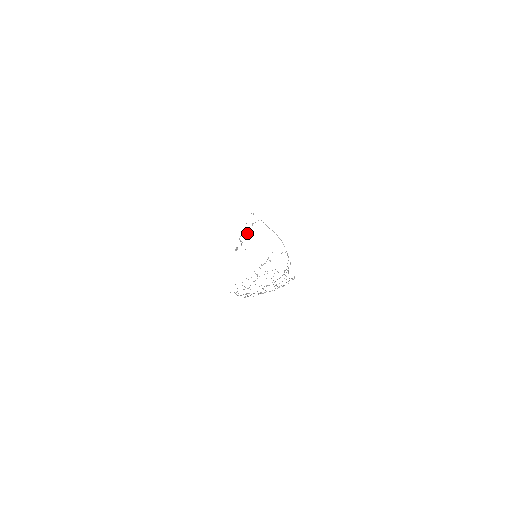
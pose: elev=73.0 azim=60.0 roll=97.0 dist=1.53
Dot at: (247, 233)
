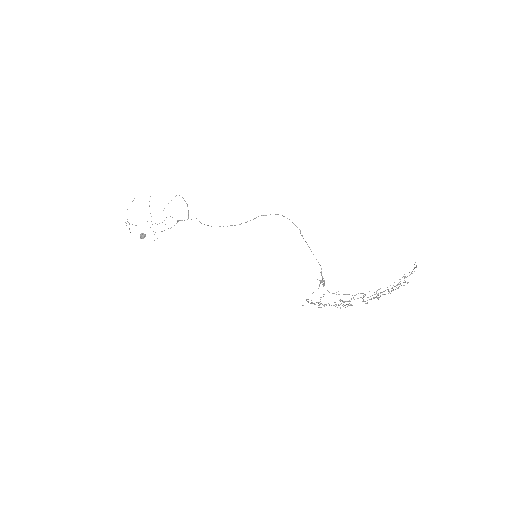
Dot at: (179, 220)
